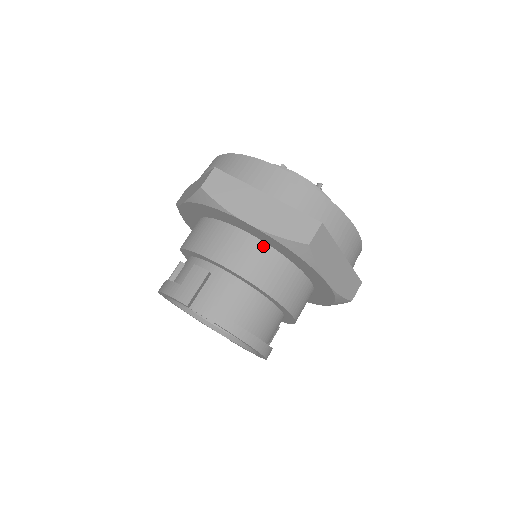
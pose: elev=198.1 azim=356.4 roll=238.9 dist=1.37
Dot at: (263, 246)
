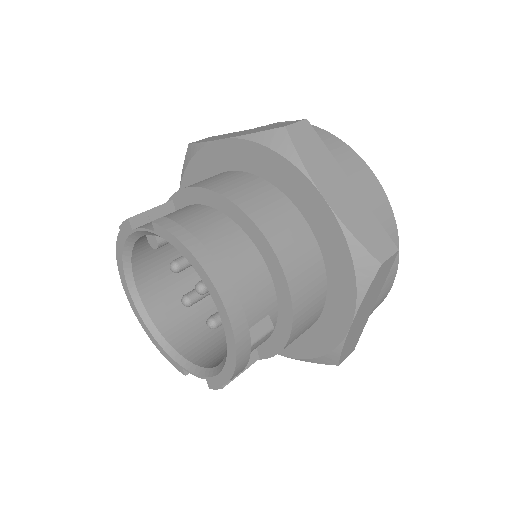
Dot at: (242, 174)
